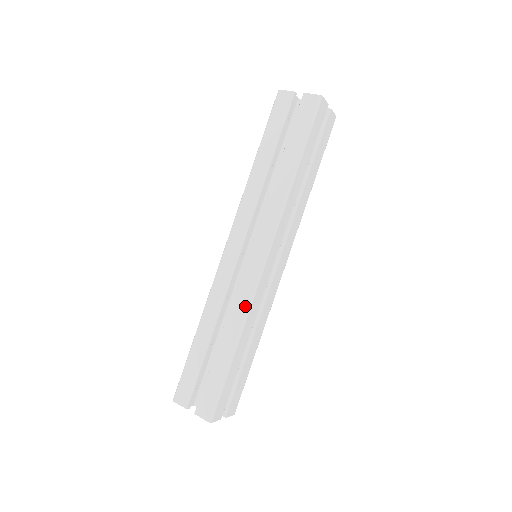
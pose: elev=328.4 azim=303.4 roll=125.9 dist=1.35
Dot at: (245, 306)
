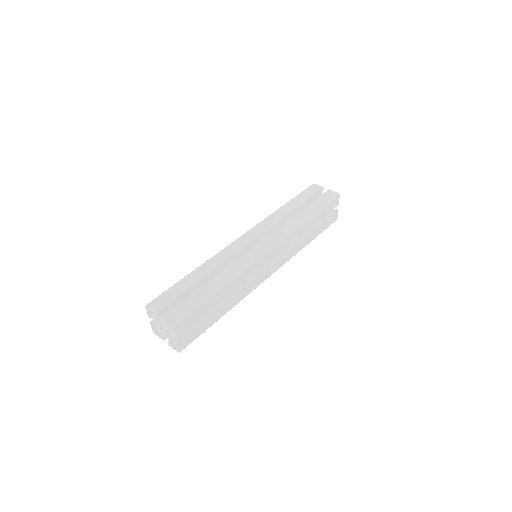
Dot at: (241, 267)
